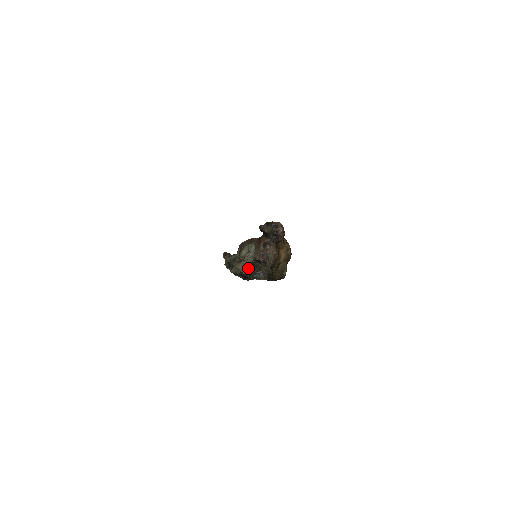
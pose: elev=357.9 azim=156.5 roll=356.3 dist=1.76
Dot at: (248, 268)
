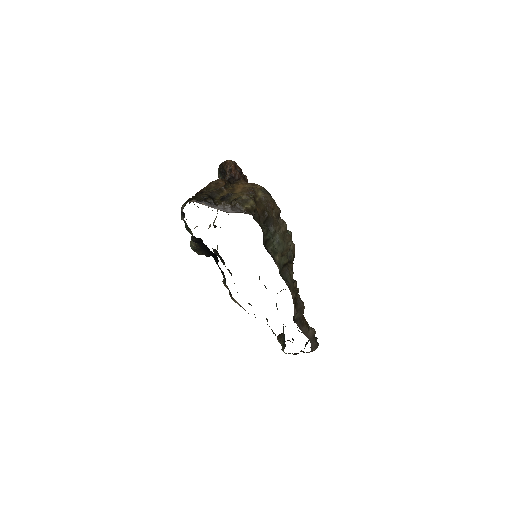
Dot at: (186, 219)
